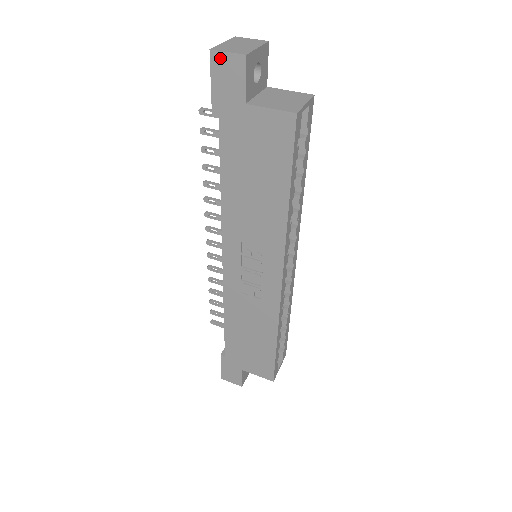
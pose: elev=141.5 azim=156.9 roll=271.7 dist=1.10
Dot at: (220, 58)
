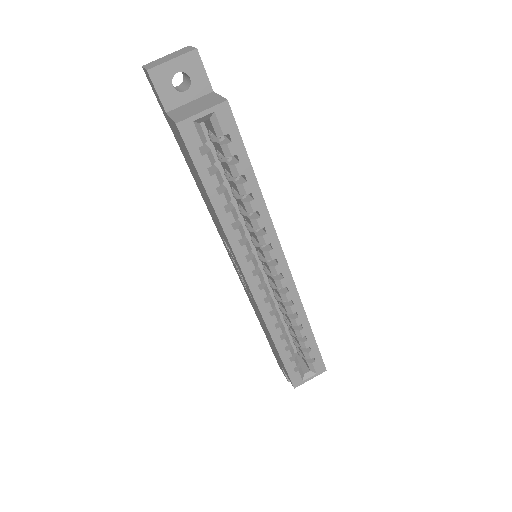
Dot at: (146, 73)
